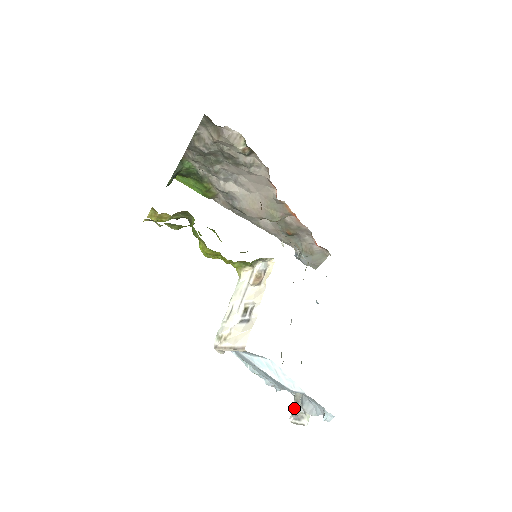
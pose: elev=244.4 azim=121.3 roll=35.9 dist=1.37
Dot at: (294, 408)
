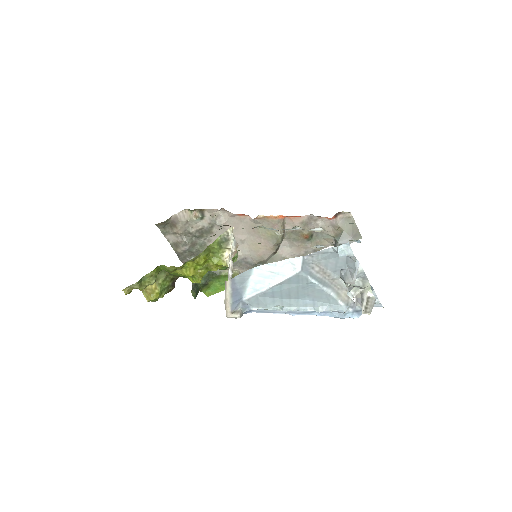
Dot at: occluded
